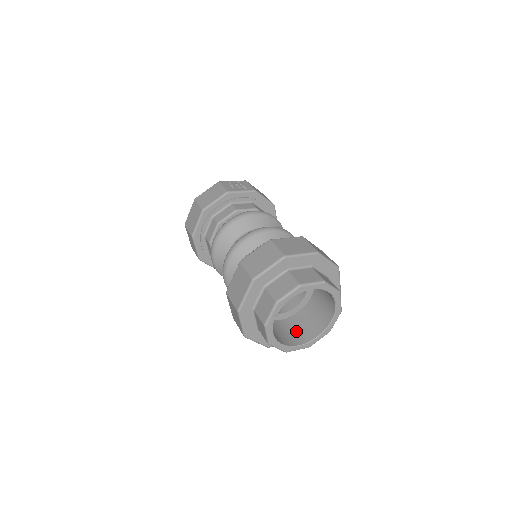
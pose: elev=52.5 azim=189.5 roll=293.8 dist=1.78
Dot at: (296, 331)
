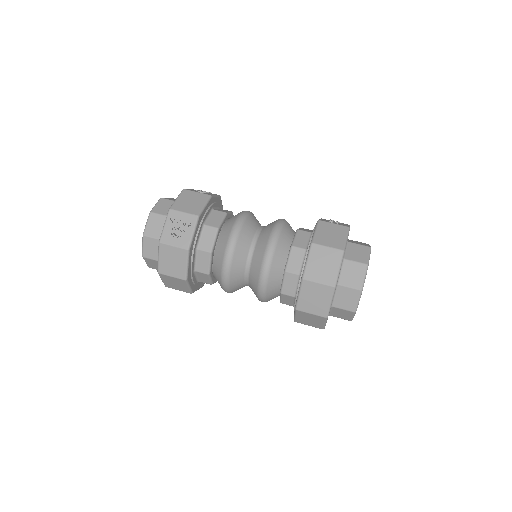
Dot at: occluded
